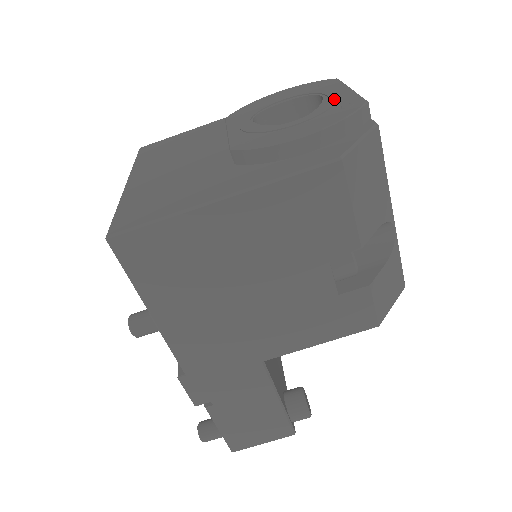
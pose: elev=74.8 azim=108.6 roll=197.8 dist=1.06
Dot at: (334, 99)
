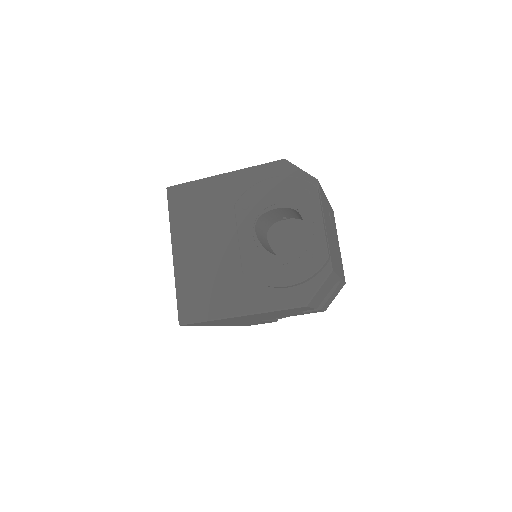
Dot at: (309, 238)
